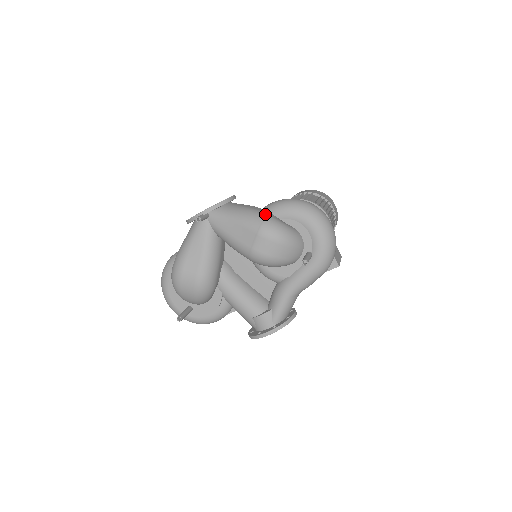
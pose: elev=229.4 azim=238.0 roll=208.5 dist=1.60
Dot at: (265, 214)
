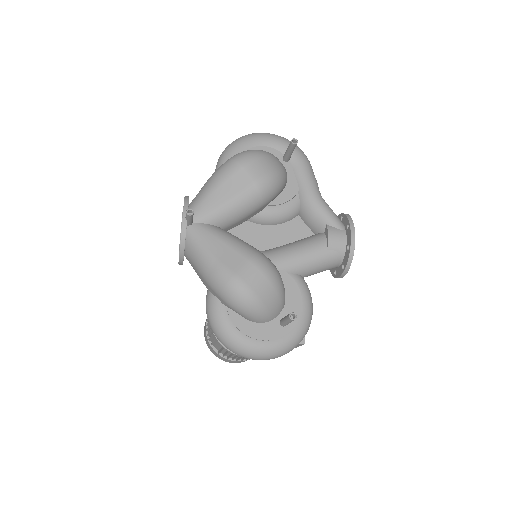
Dot at: occluded
